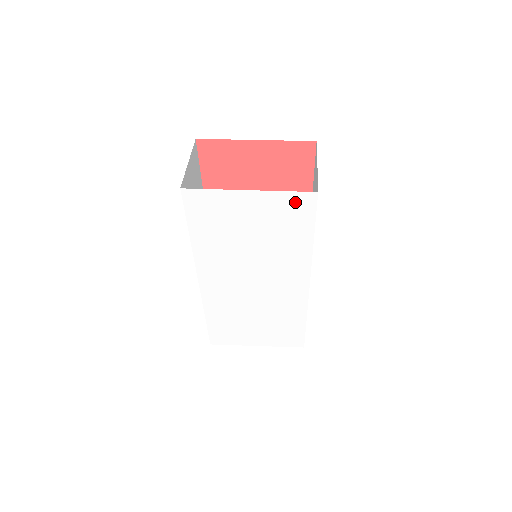
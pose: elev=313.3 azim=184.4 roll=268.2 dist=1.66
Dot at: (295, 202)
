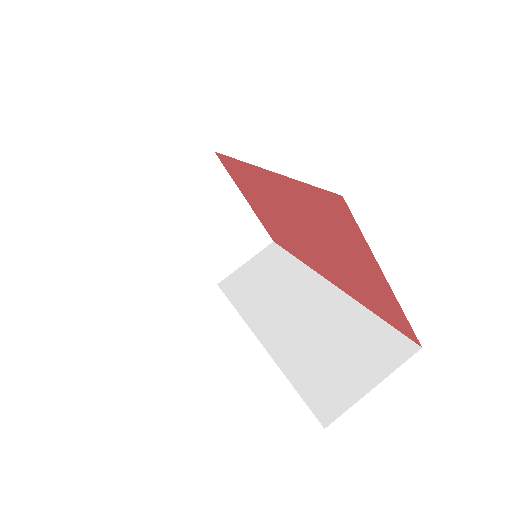
Dot at: occluded
